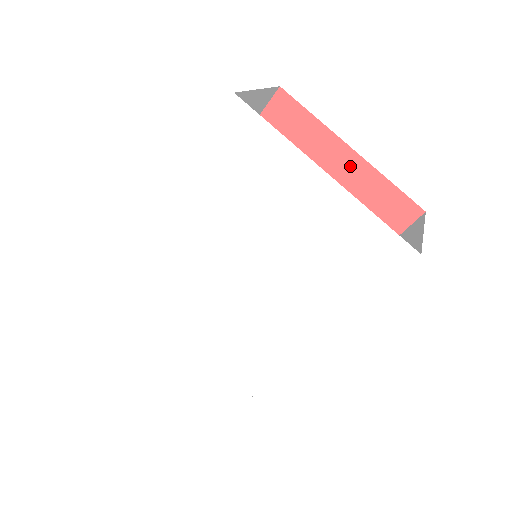
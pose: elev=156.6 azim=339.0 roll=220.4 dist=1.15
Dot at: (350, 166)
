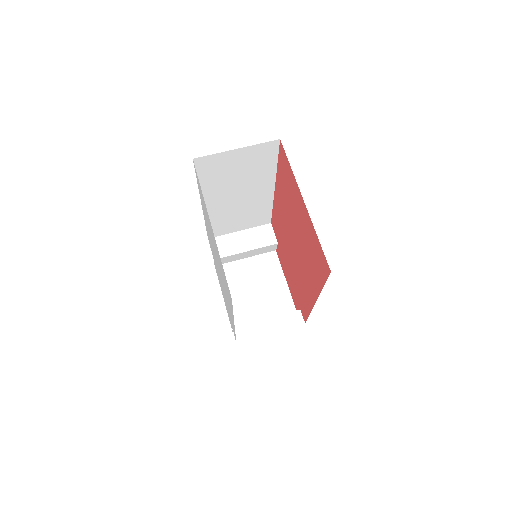
Dot at: (305, 214)
